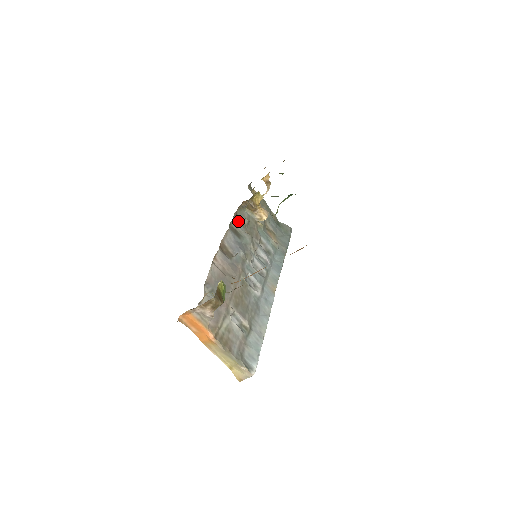
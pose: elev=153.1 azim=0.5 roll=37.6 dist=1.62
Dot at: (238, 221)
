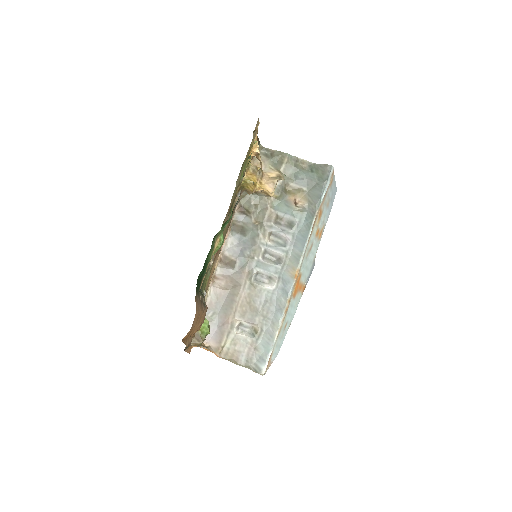
Dot at: (243, 214)
